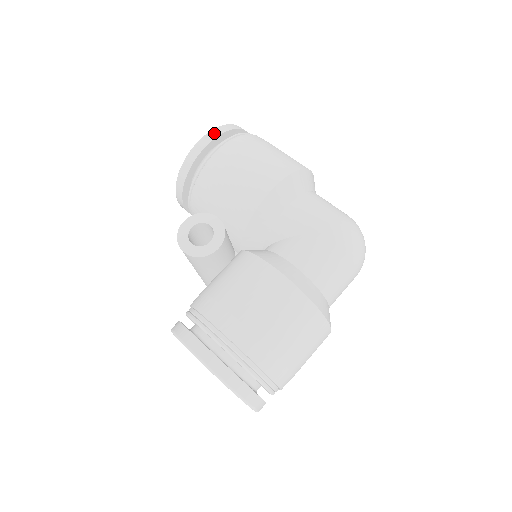
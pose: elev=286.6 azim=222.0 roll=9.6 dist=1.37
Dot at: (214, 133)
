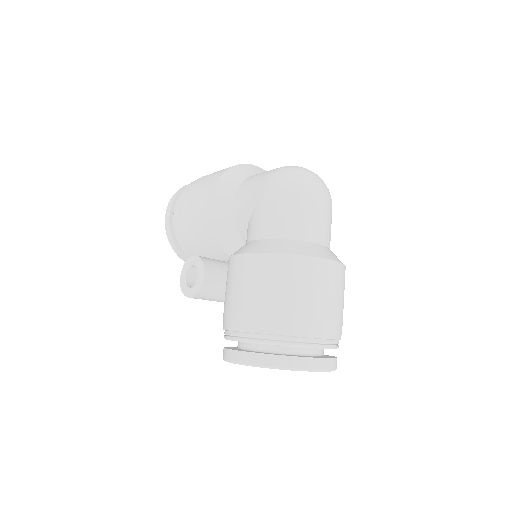
Dot at: (169, 205)
